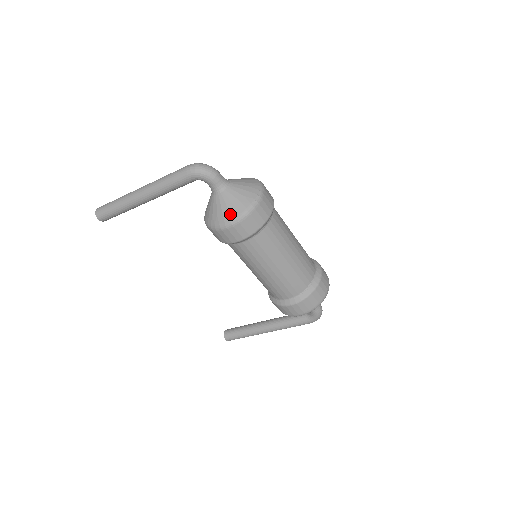
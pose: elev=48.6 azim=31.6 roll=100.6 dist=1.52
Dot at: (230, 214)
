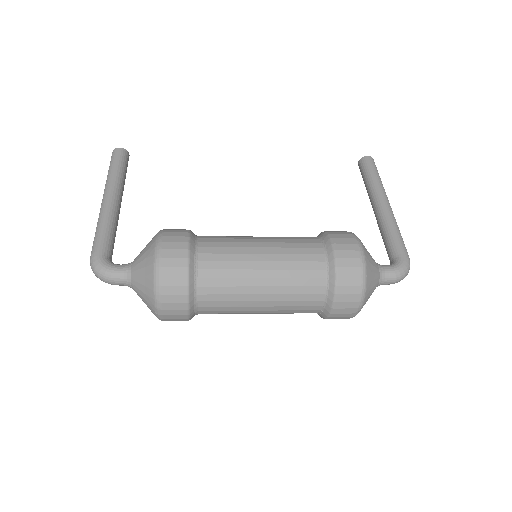
Dot at: occluded
